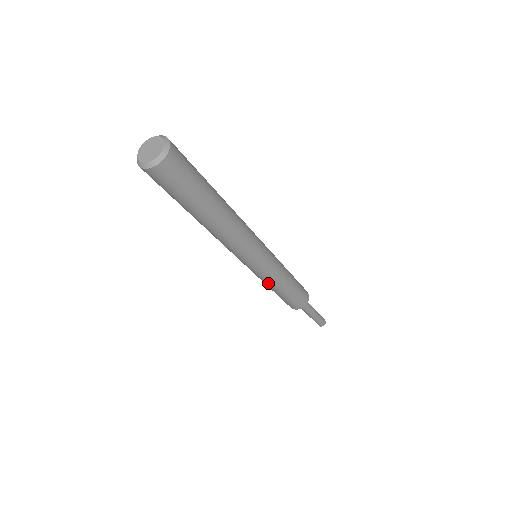
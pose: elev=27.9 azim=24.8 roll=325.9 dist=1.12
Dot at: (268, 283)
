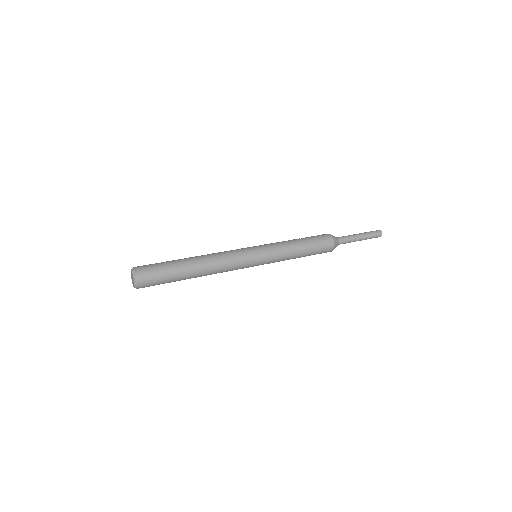
Dot at: occluded
